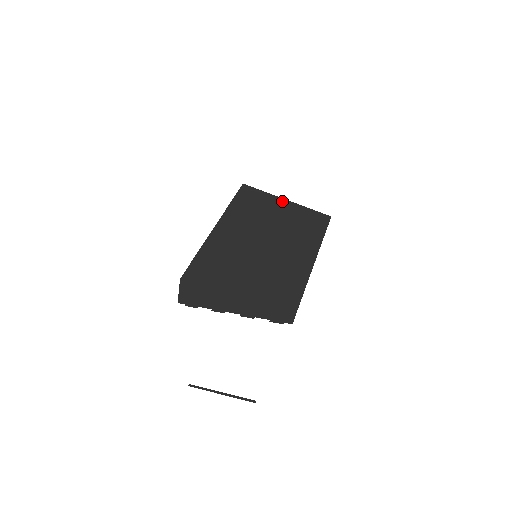
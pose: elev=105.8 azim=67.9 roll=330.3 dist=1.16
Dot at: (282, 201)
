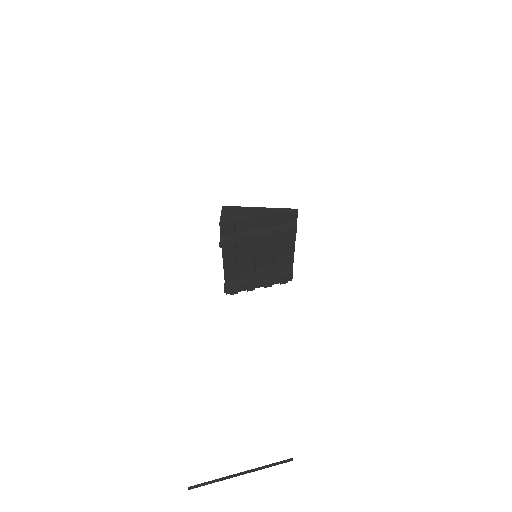
Dot at: occluded
